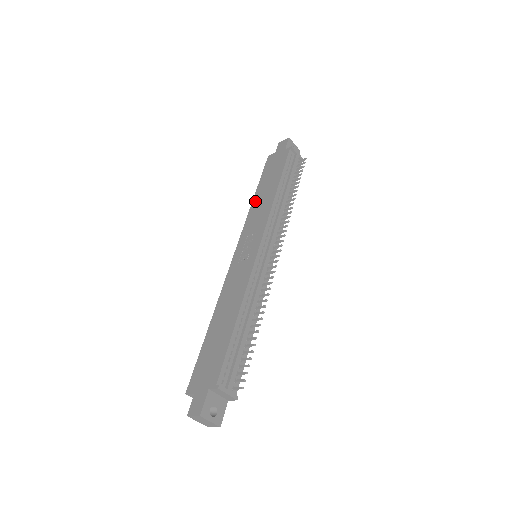
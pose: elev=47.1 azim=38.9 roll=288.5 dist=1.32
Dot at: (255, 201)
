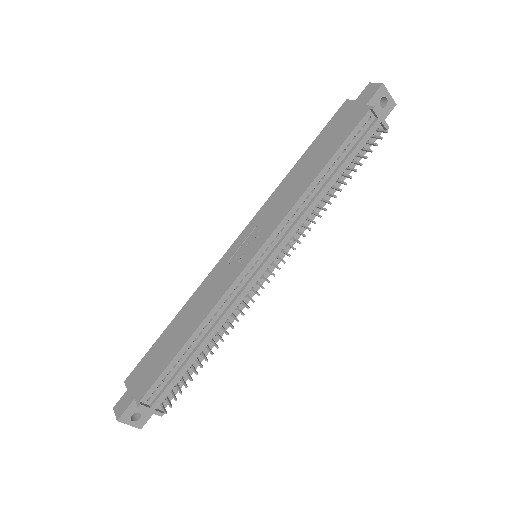
Dot at: (291, 174)
